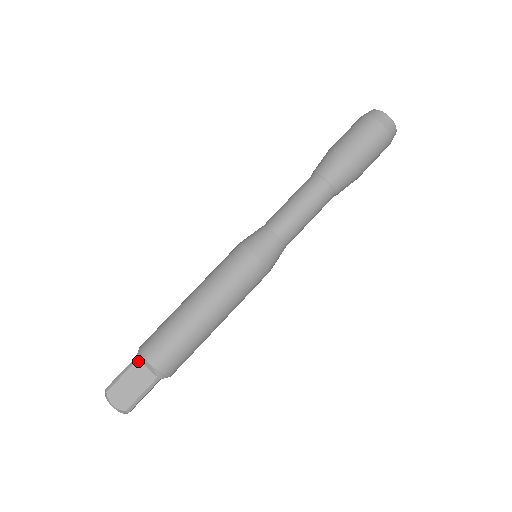
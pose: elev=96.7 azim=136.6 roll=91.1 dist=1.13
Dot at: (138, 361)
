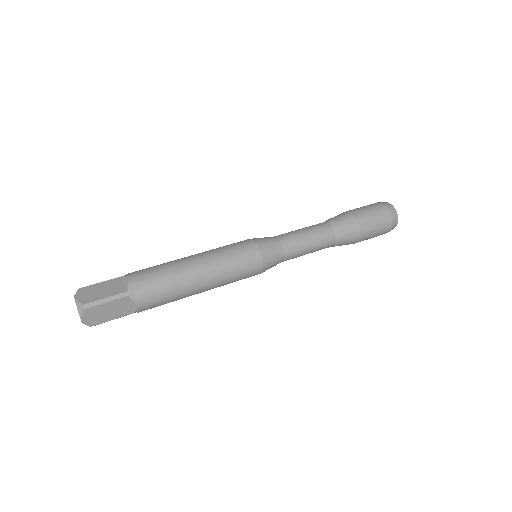
Dot at: (120, 277)
